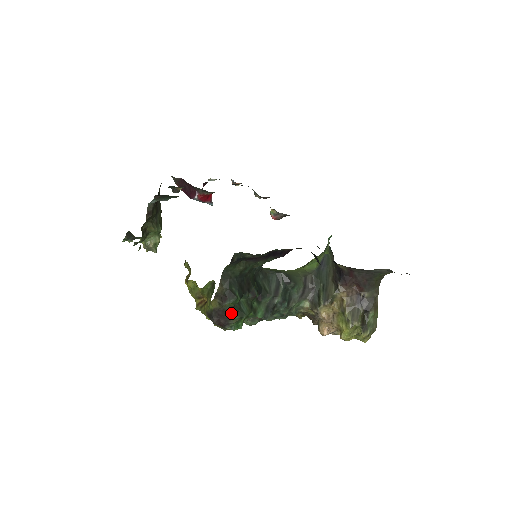
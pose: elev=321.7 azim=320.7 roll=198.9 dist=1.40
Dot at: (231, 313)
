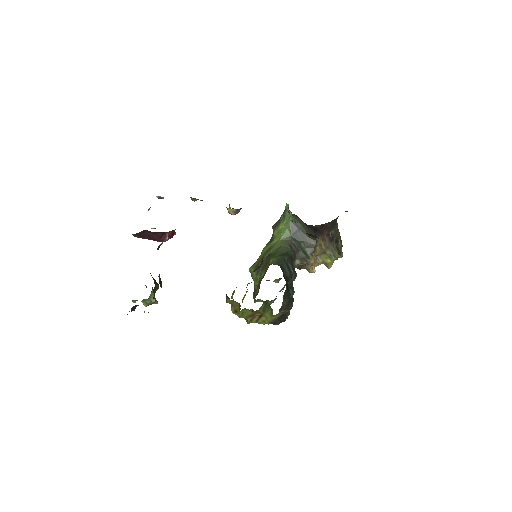
Dot at: occluded
